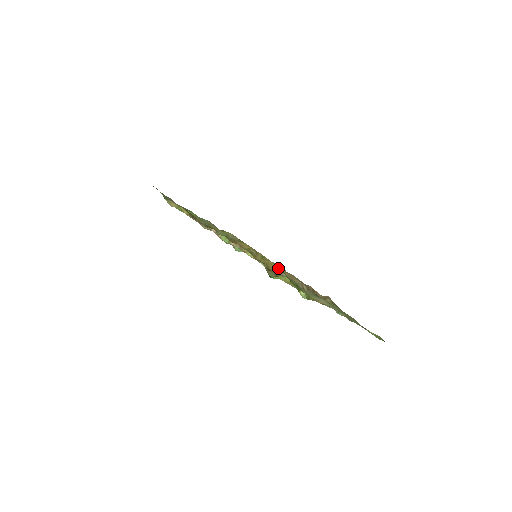
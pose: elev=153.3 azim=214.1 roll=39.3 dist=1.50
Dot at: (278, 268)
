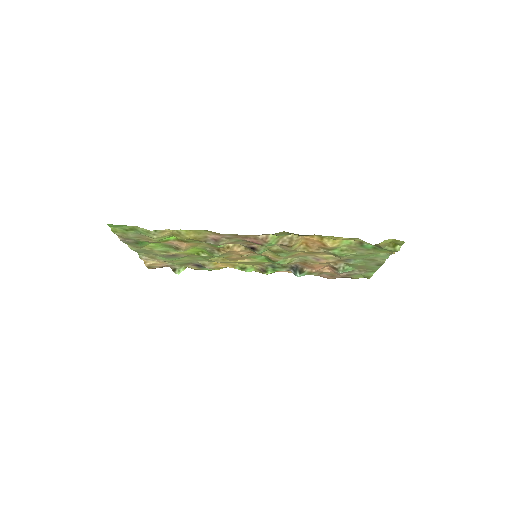
Dot at: (355, 241)
